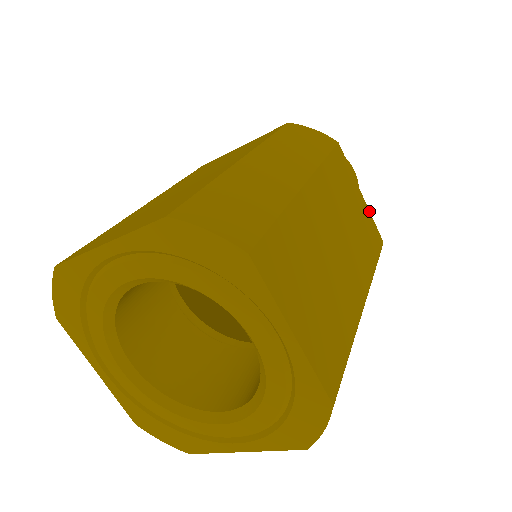
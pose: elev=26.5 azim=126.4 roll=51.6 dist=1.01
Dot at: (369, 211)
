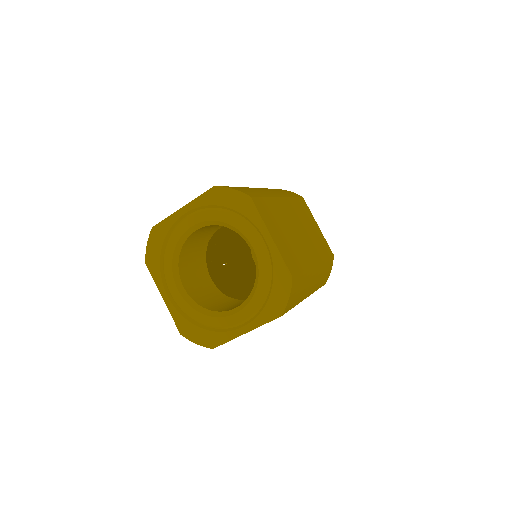
Dot at: (323, 236)
